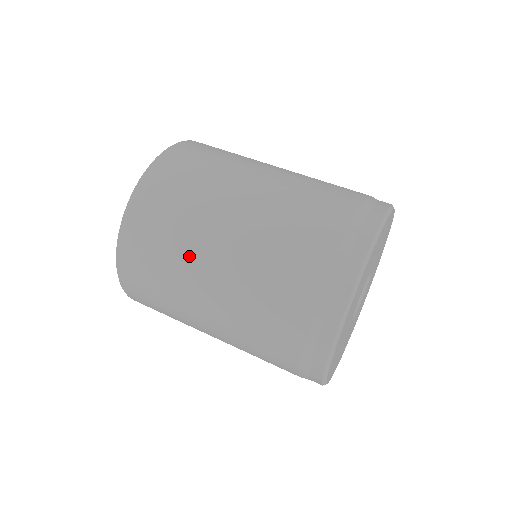
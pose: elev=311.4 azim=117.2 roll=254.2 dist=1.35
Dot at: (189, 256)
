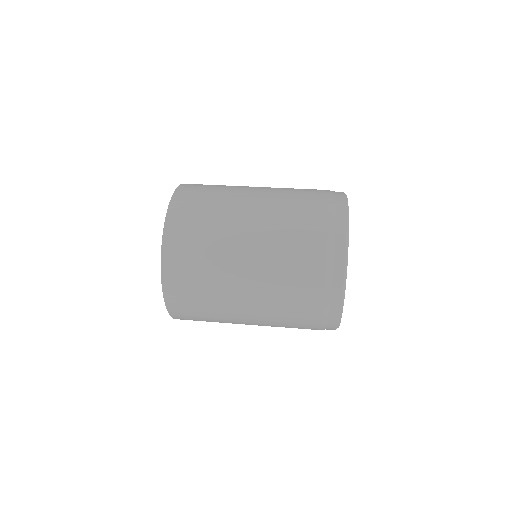
Dot at: (223, 288)
